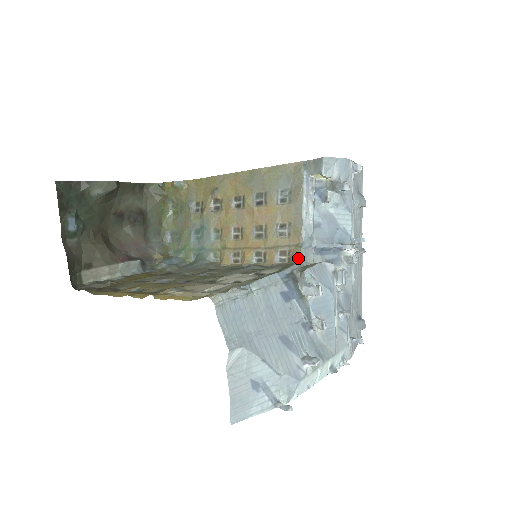
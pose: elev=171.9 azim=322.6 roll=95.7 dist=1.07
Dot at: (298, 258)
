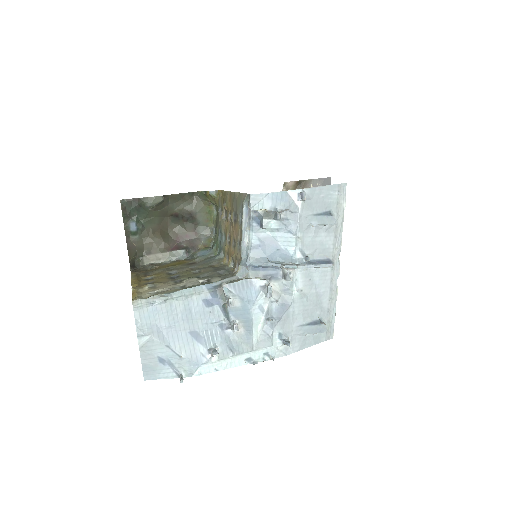
Dot at: (237, 272)
